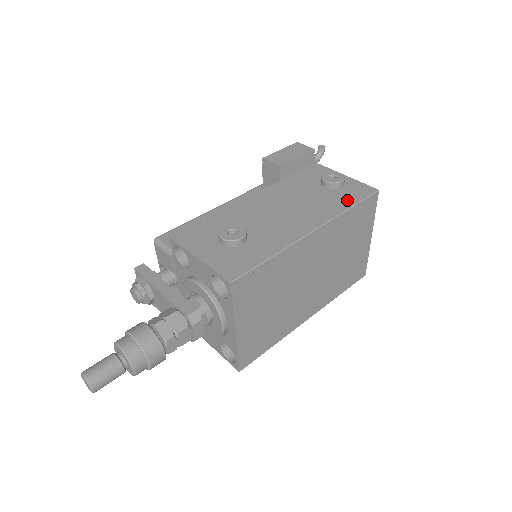
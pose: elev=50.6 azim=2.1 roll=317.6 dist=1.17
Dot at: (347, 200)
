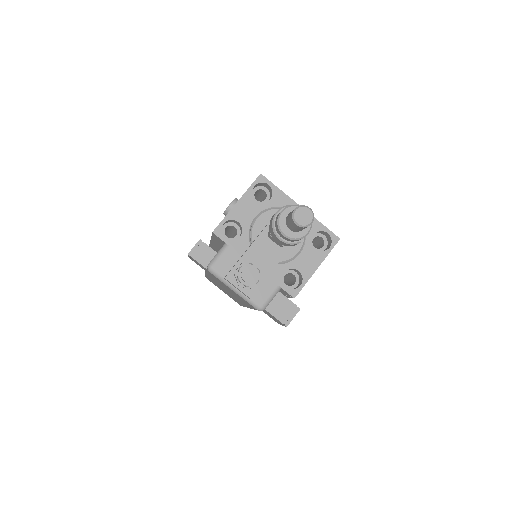
Dot at: occluded
